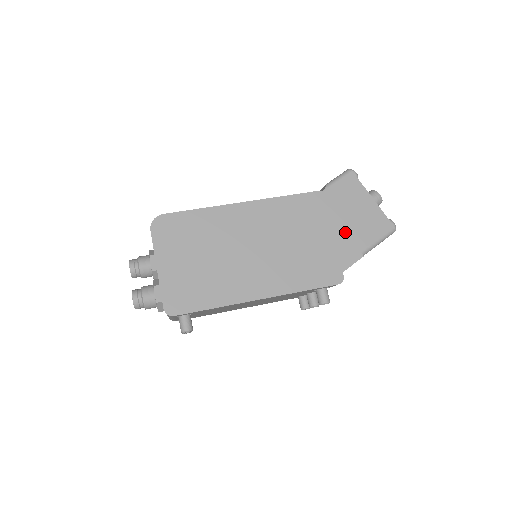
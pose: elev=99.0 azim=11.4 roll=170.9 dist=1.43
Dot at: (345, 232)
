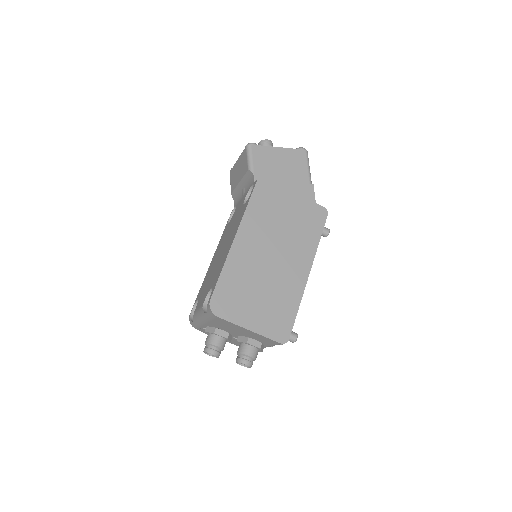
Dot at: (291, 184)
